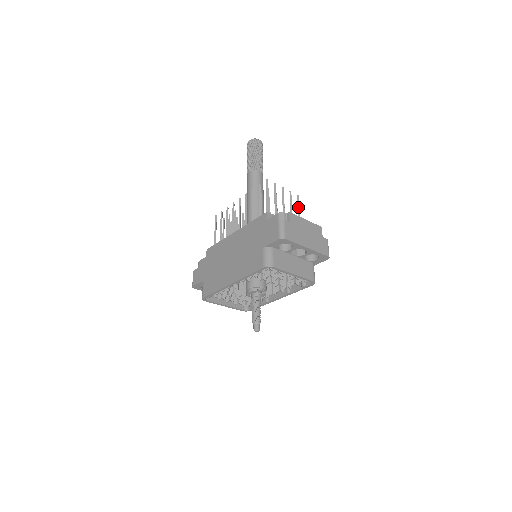
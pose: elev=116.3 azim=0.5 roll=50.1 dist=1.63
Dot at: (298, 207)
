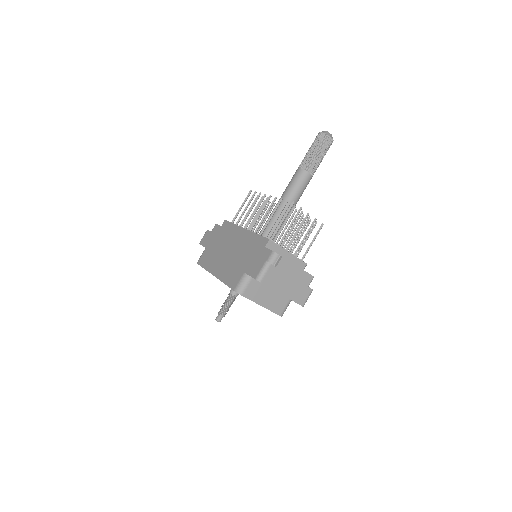
Dot at: (315, 236)
